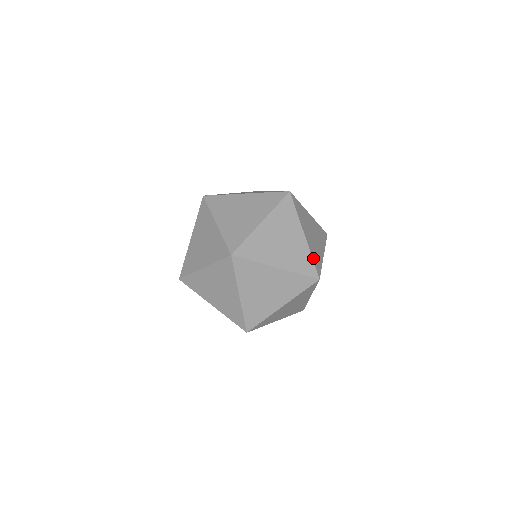
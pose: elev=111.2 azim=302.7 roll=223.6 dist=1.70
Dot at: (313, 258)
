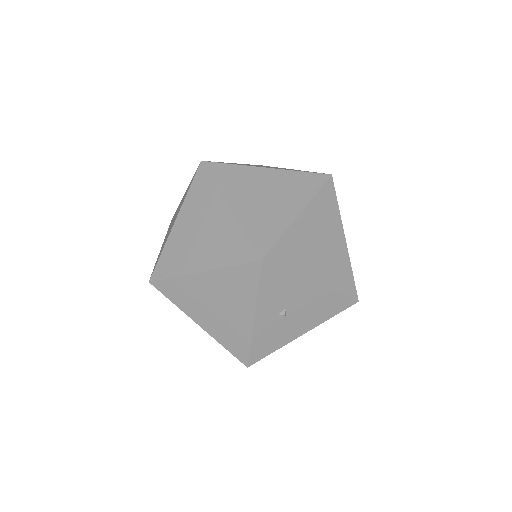
Dot at: (283, 240)
